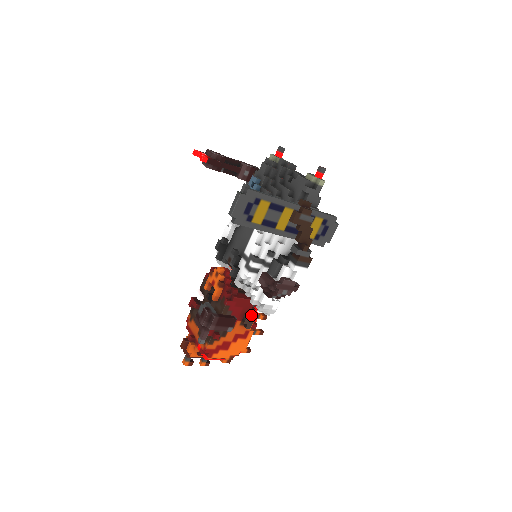
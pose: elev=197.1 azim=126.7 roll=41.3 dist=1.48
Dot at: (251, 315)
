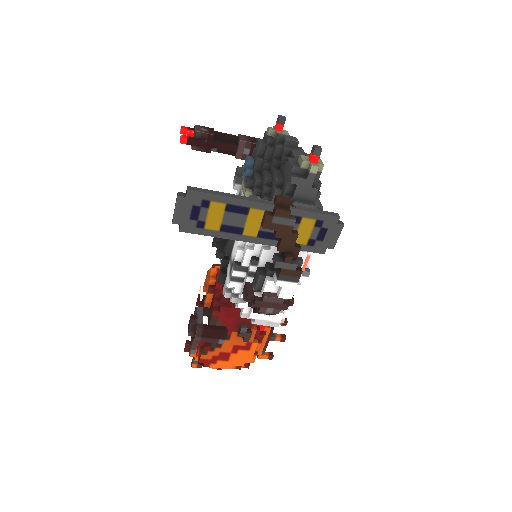
Dot at: (250, 326)
